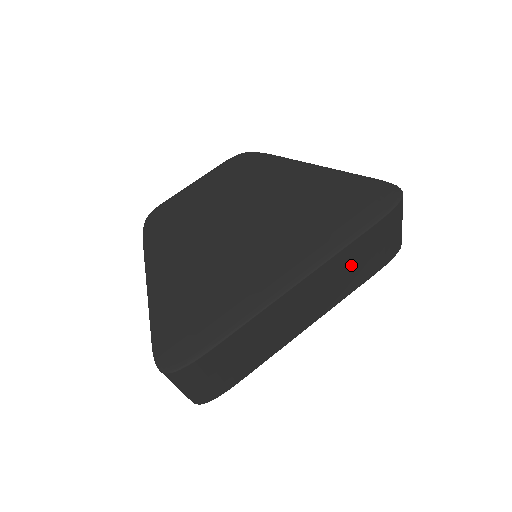
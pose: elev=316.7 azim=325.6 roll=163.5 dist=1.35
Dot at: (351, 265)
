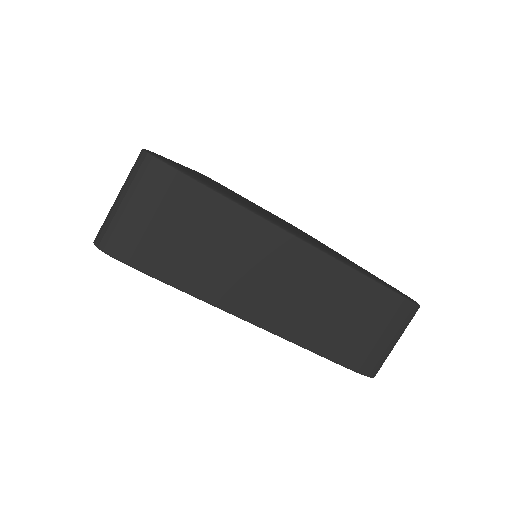
Dot at: (339, 305)
